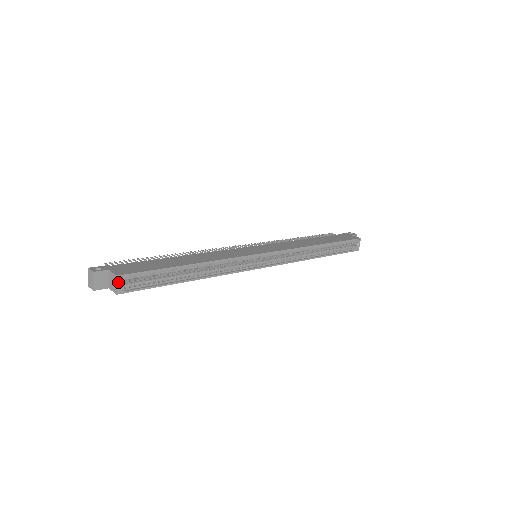
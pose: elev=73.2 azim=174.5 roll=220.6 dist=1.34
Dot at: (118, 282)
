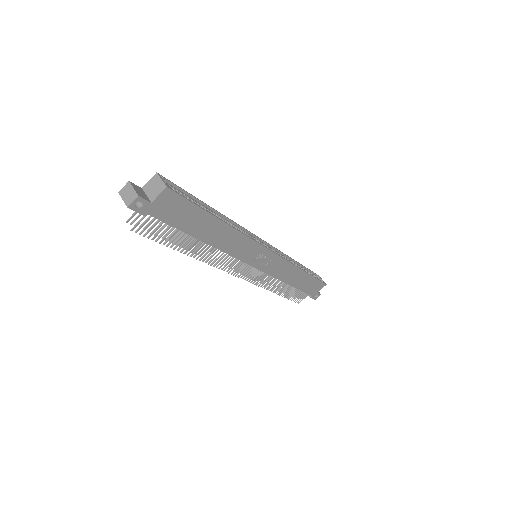
Dot at: (161, 178)
